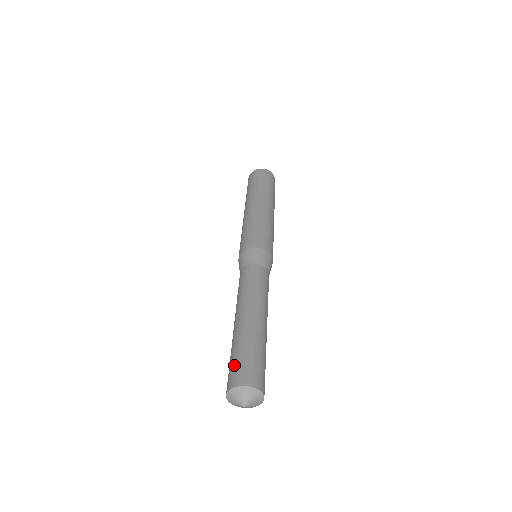
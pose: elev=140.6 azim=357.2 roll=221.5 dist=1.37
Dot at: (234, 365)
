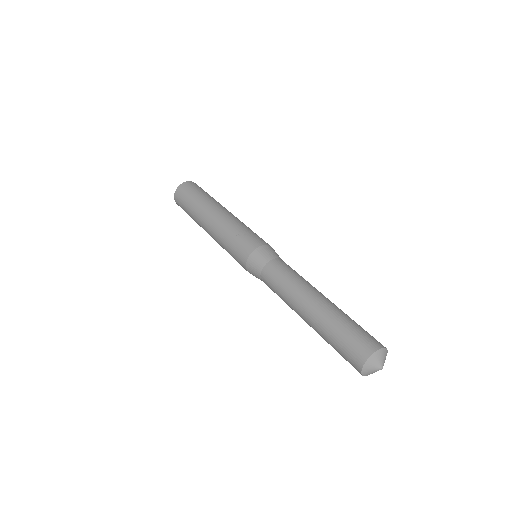
Dot at: (354, 337)
